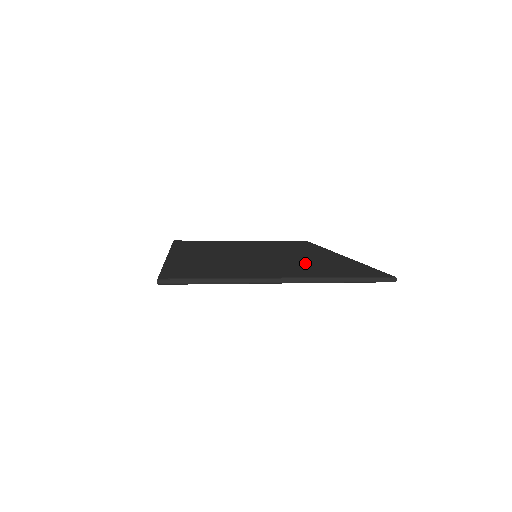
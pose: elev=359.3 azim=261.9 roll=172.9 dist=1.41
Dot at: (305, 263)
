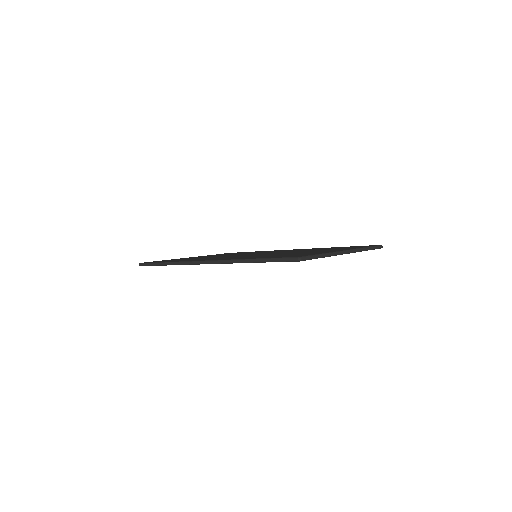
Dot at: occluded
